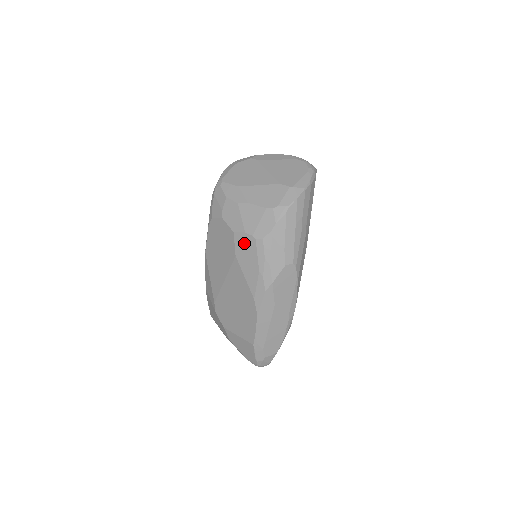
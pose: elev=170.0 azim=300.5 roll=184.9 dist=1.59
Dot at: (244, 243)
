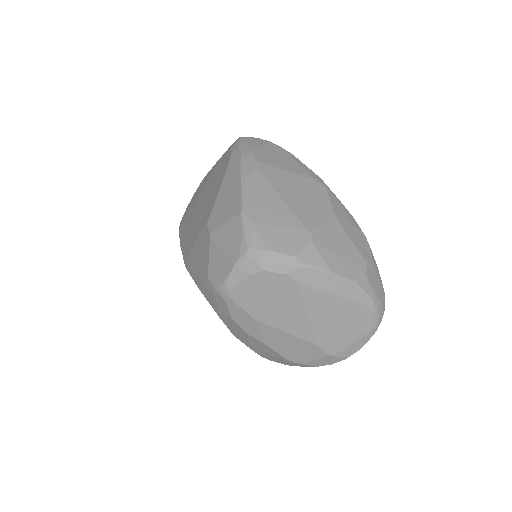
Dot at: occluded
